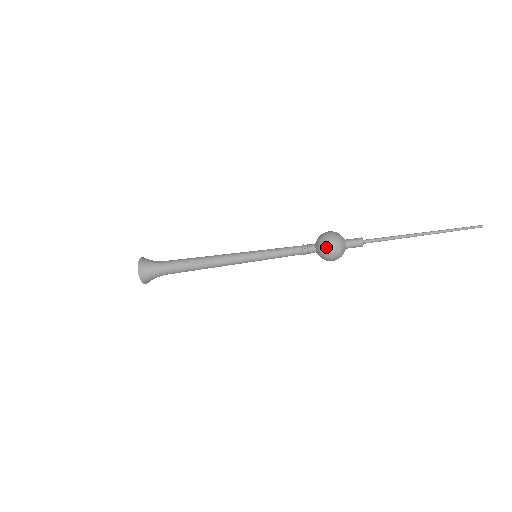
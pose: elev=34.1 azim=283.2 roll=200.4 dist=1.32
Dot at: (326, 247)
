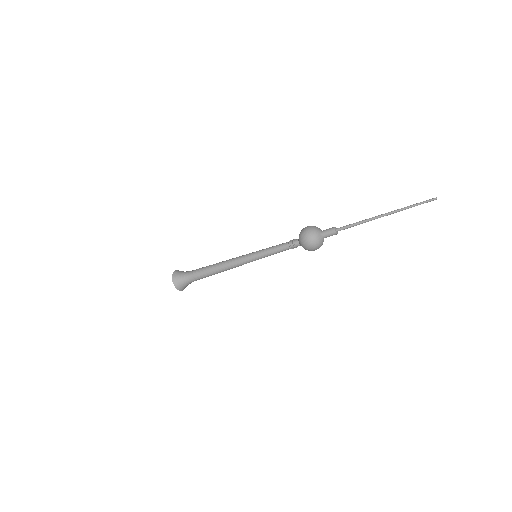
Dot at: (303, 235)
